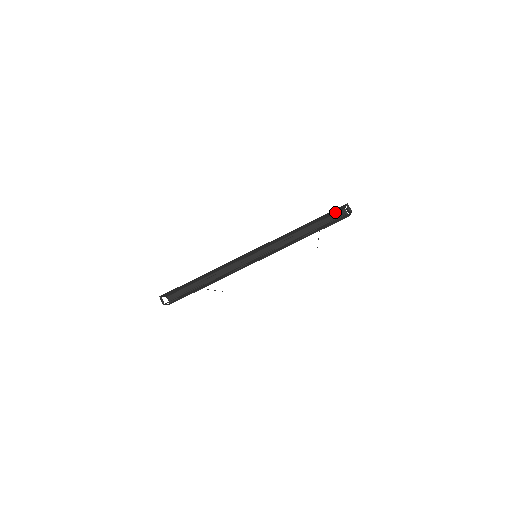
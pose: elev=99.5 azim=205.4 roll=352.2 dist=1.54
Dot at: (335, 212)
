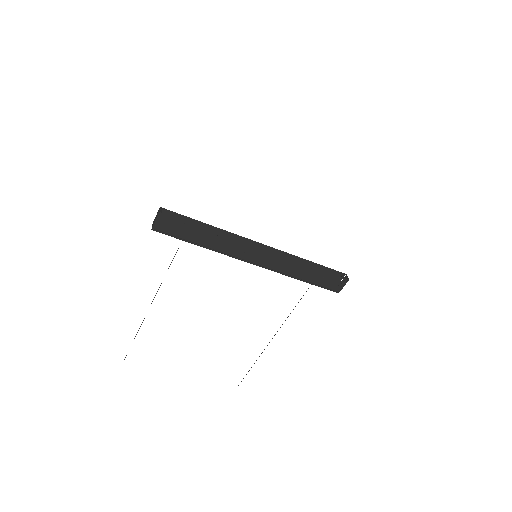
Dot at: (329, 282)
